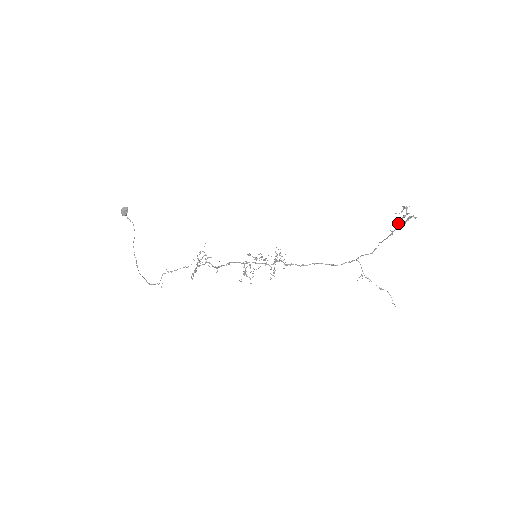
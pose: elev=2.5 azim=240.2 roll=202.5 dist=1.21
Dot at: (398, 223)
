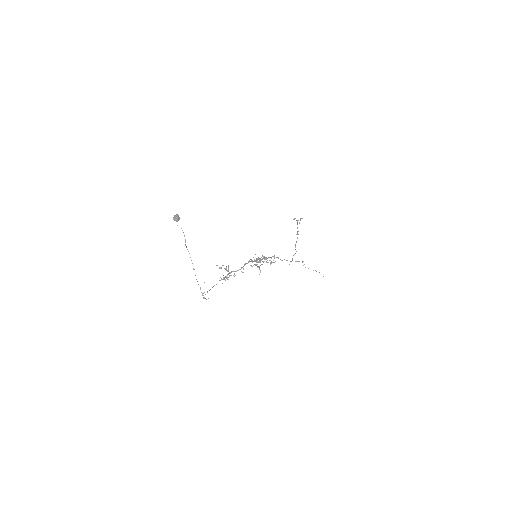
Dot at: (297, 227)
